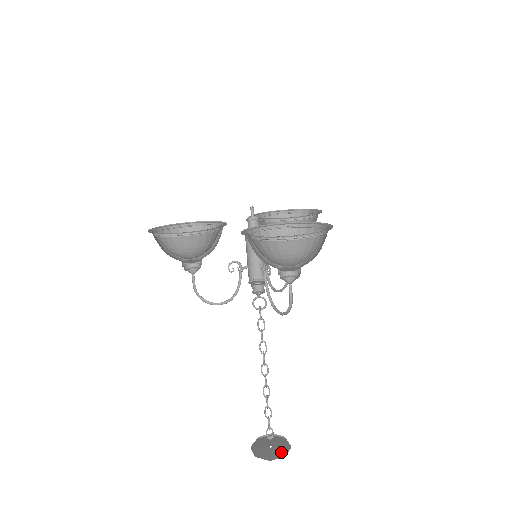
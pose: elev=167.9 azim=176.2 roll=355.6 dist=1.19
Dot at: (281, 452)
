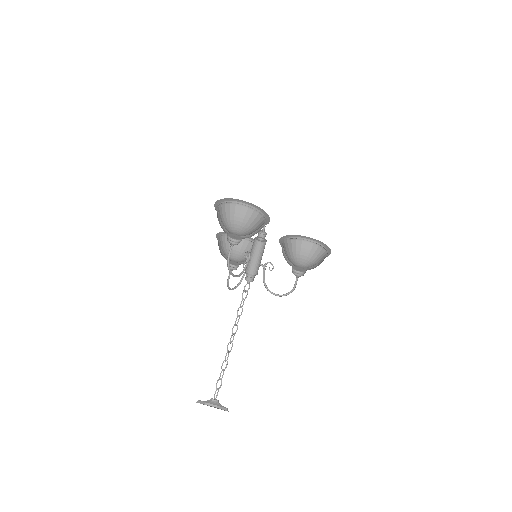
Dot at: (210, 406)
